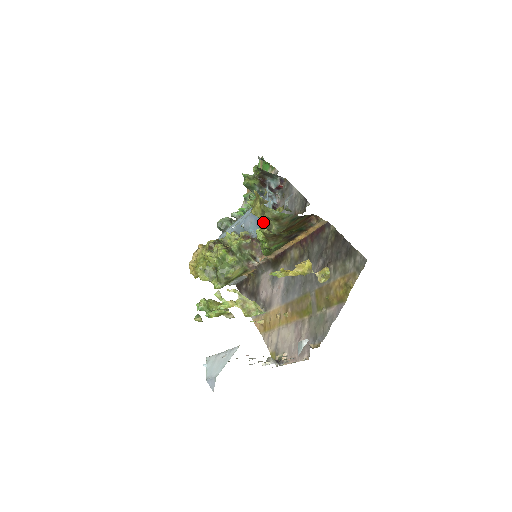
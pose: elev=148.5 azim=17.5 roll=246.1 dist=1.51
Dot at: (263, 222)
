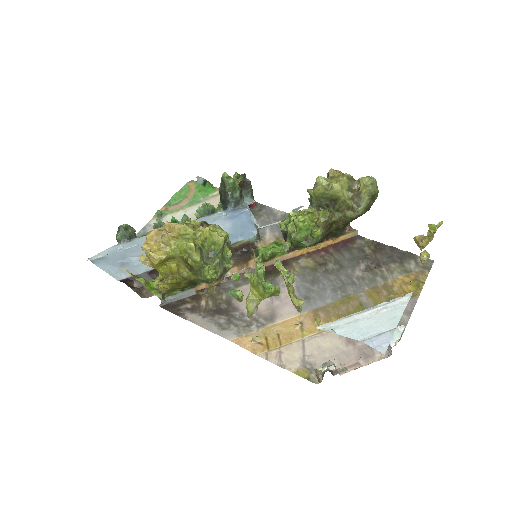
Dot at: (347, 198)
